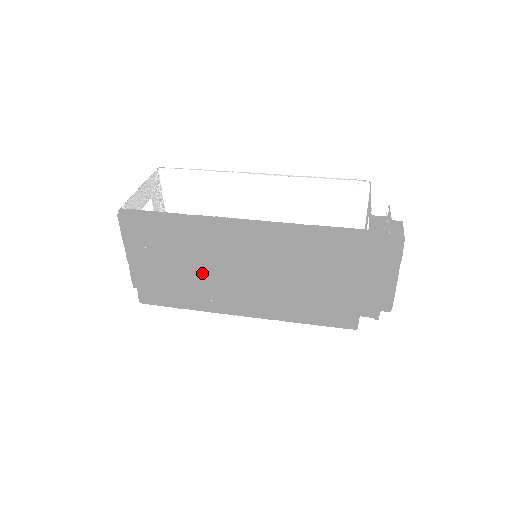
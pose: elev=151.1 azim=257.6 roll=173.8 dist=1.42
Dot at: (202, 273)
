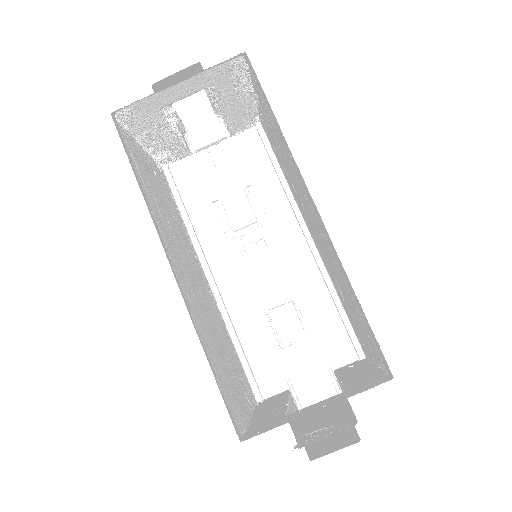
Dot at: (176, 230)
